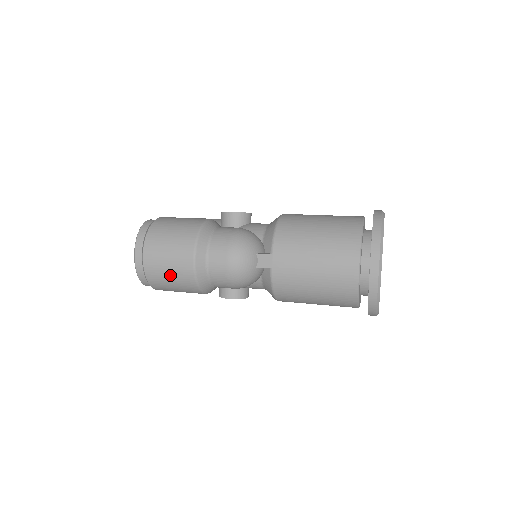
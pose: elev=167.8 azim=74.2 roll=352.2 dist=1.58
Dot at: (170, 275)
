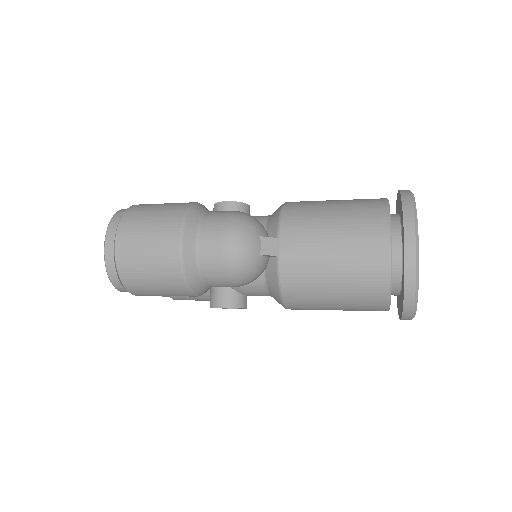
Dot at: (149, 265)
